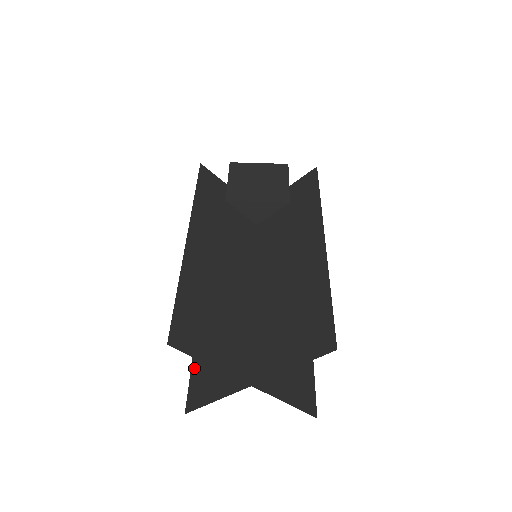
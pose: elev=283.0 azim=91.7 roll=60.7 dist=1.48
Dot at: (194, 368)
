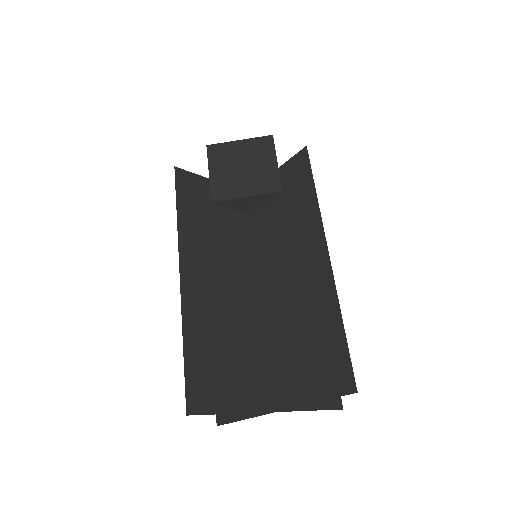
Dot at: occluded
